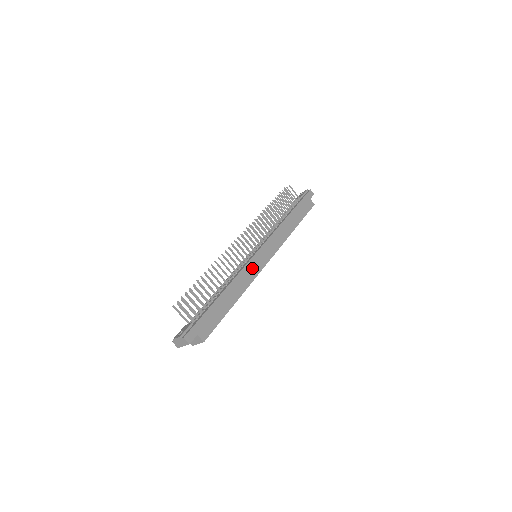
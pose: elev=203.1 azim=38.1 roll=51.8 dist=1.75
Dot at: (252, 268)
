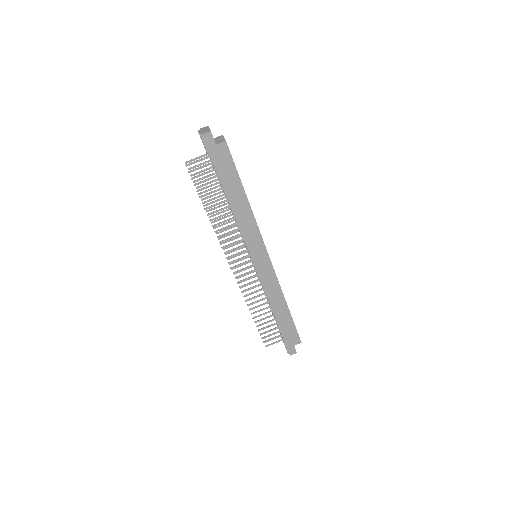
Dot at: (267, 279)
